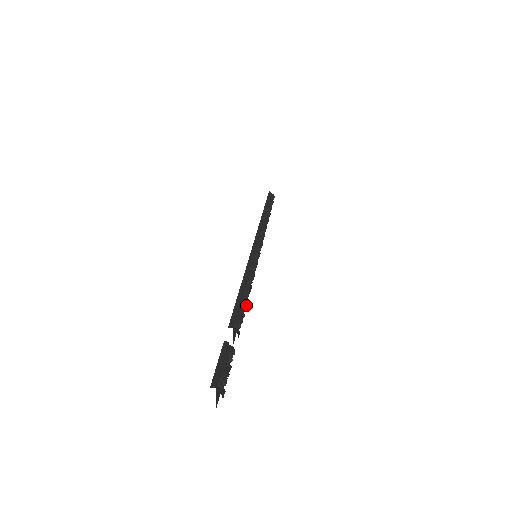
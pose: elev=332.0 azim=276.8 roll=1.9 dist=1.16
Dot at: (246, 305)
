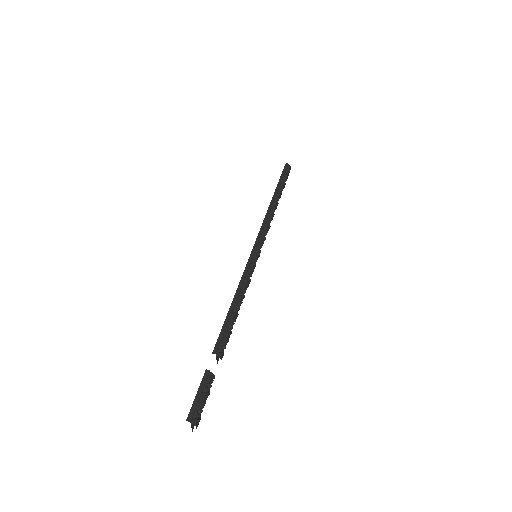
Dot at: occluded
